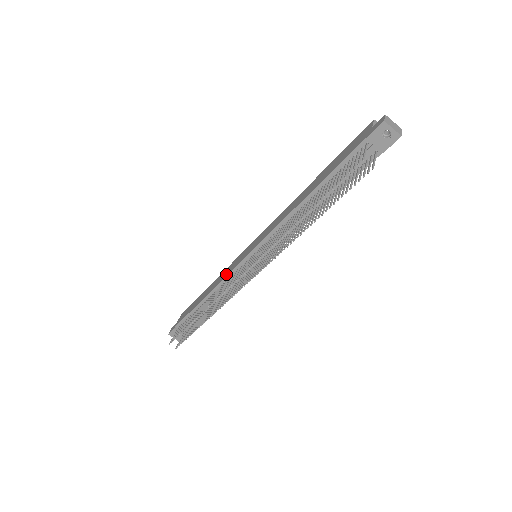
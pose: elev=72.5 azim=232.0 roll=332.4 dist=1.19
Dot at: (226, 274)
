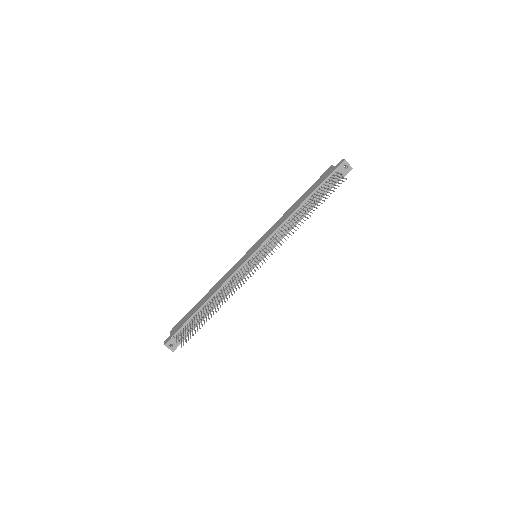
Dot at: (231, 274)
